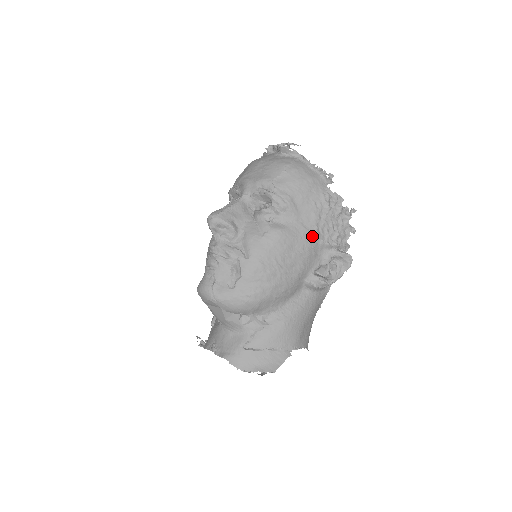
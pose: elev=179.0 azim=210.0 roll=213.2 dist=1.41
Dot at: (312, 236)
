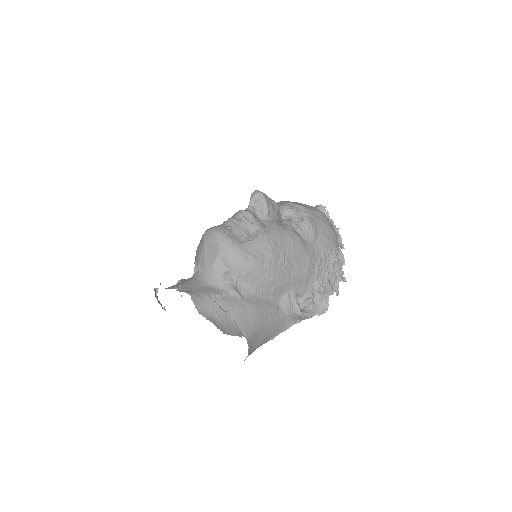
Dot at: (314, 265)
